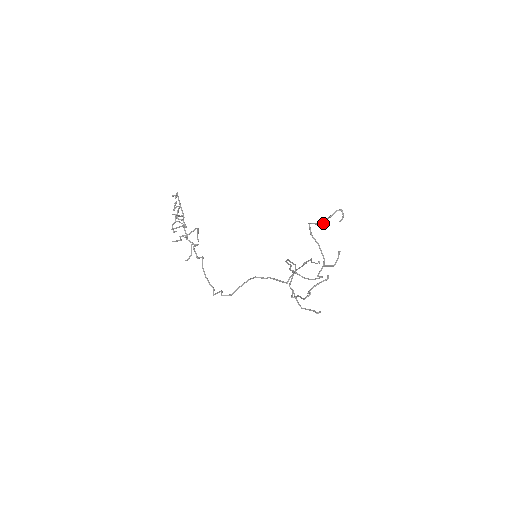
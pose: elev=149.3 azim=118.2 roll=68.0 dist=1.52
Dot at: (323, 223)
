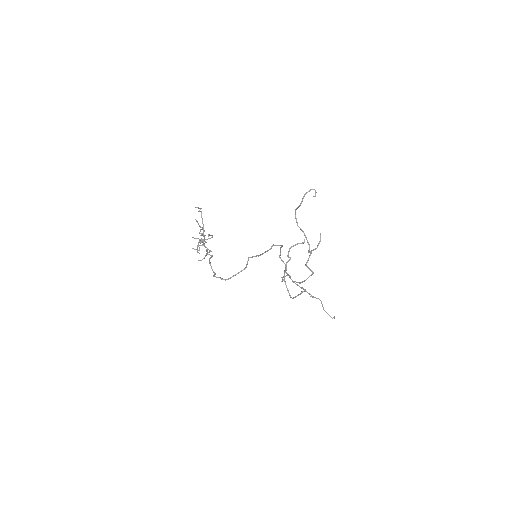
Dot at: (301, 202)
